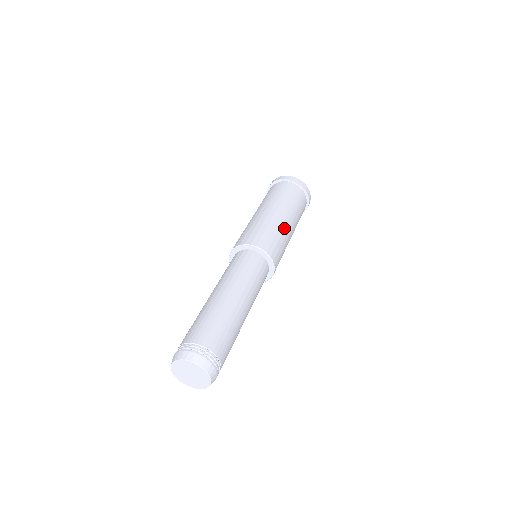
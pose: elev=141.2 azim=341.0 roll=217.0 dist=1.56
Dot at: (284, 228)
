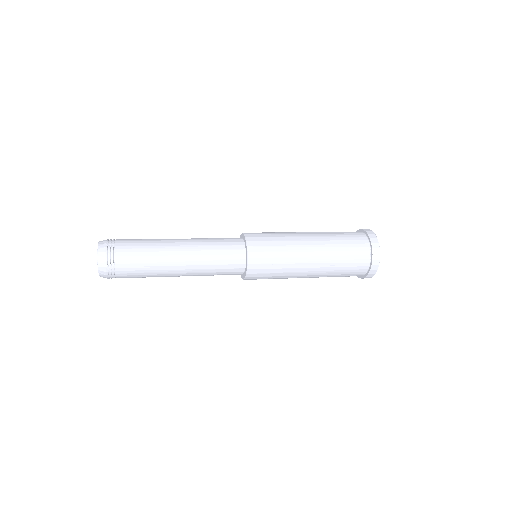
Dot at: (293, 236)
